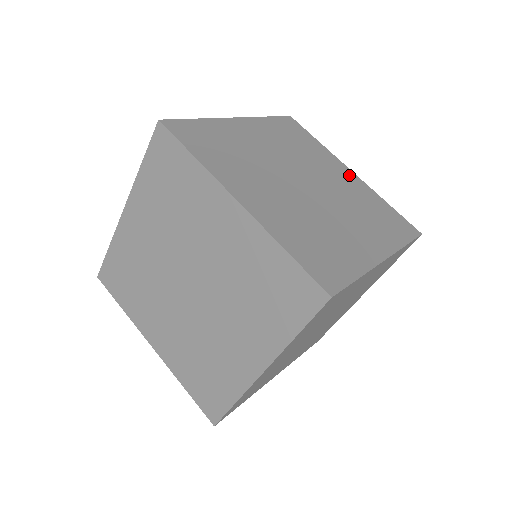
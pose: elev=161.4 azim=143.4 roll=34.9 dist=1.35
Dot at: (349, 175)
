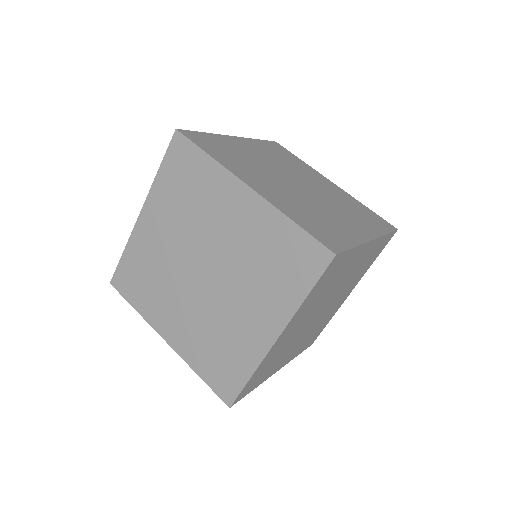
Dot at: (331, 185)
